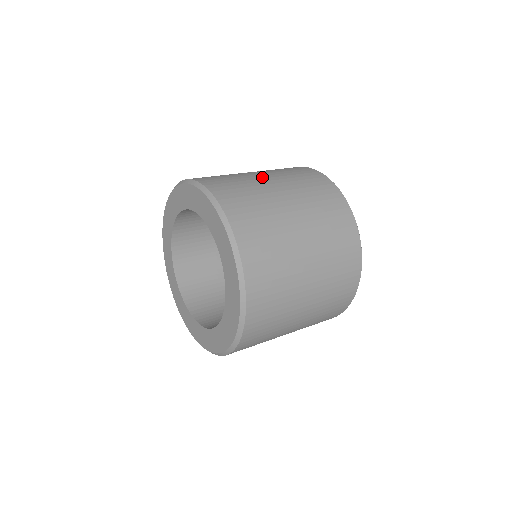
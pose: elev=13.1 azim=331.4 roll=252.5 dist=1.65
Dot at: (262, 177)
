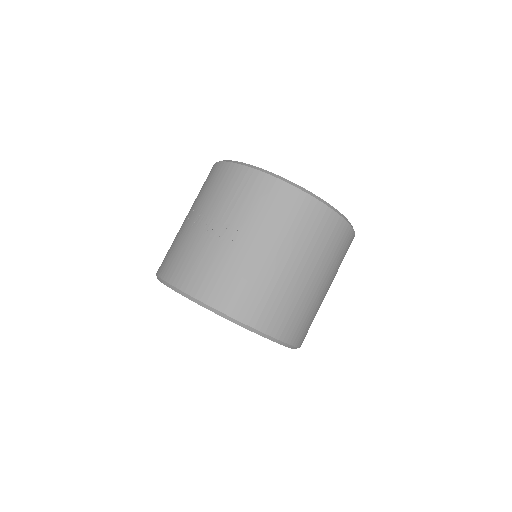
Dot at: (253, 249)
